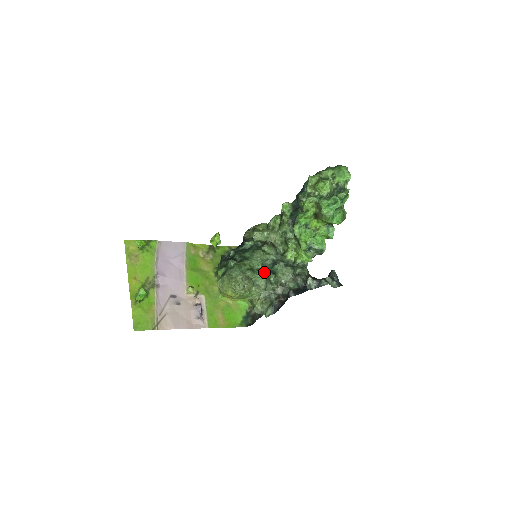
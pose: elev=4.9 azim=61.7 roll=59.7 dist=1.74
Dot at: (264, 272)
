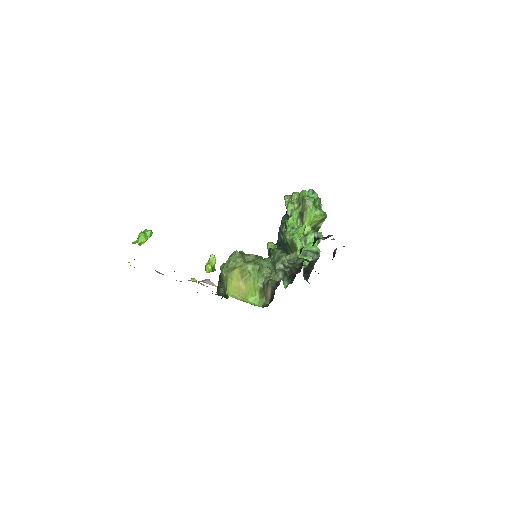
Dot at: occluded
